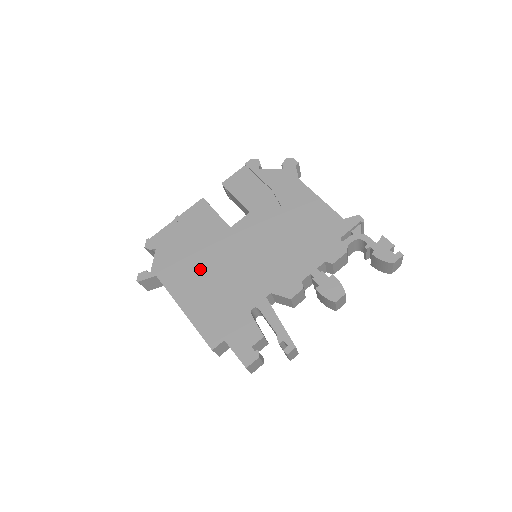
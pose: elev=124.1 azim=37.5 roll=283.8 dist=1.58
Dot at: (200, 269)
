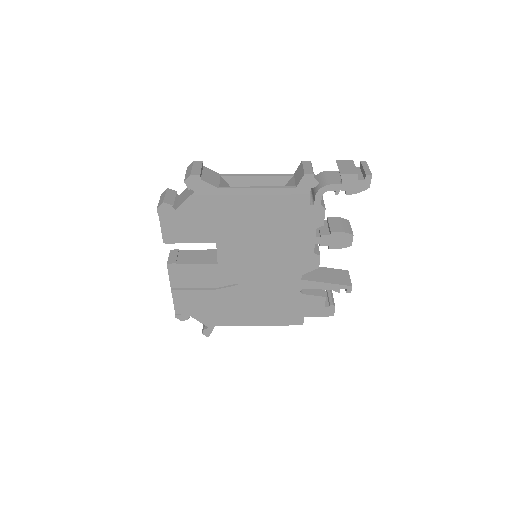
Dot at: (237, 302)
